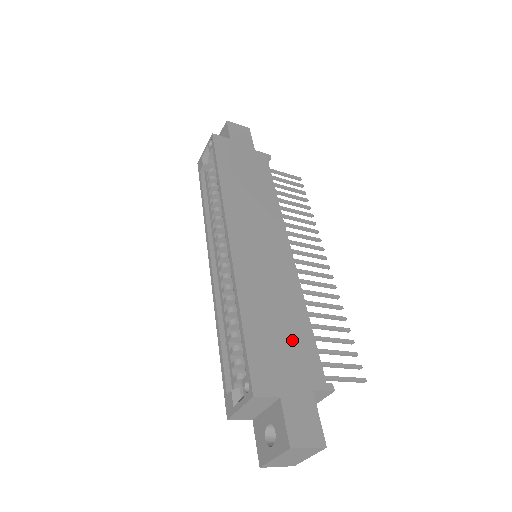
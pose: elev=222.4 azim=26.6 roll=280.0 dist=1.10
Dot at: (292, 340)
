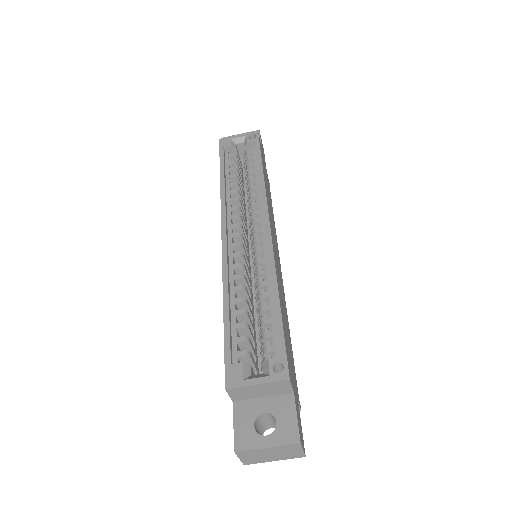
Dot at: (290, 348)
